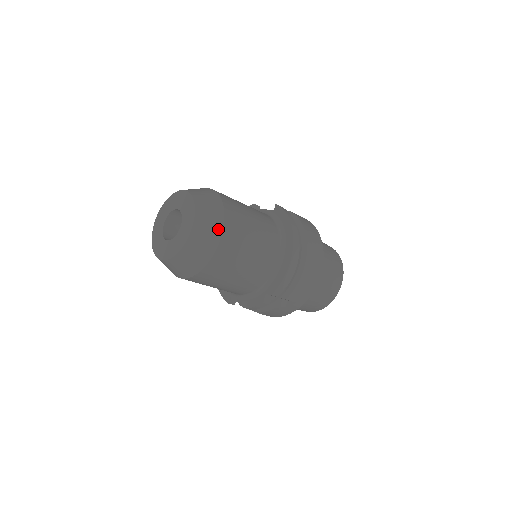
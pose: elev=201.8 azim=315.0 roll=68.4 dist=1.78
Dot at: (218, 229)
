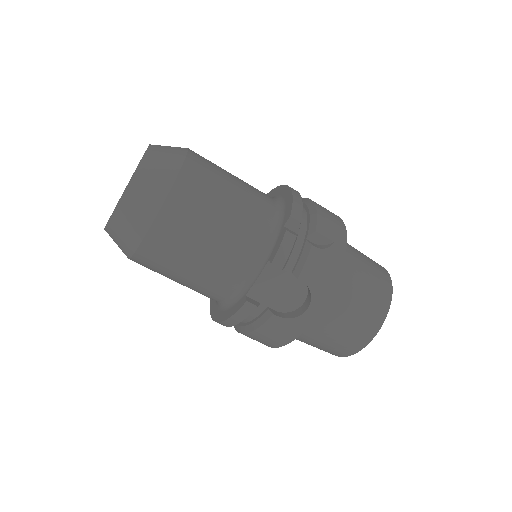
Dot at: (182, 148)
